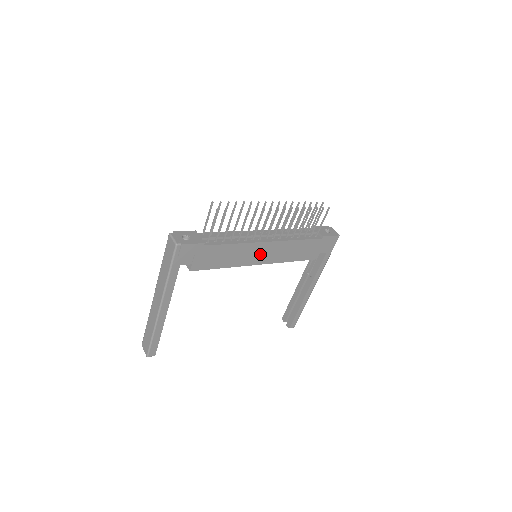
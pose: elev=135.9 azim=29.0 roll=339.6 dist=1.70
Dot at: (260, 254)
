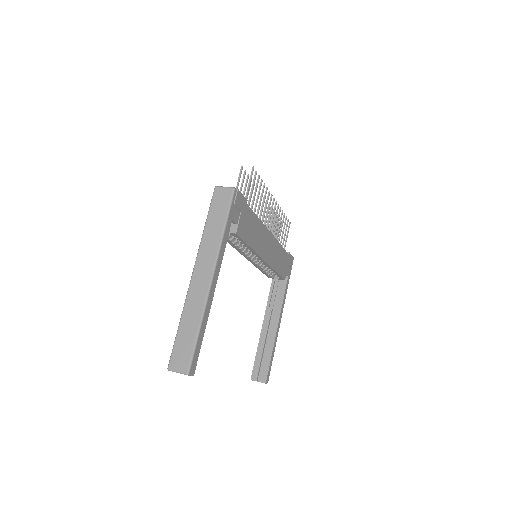
Dot at: (266, 246)
